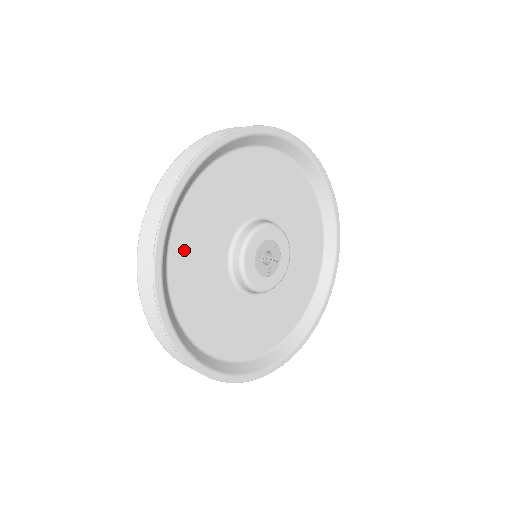
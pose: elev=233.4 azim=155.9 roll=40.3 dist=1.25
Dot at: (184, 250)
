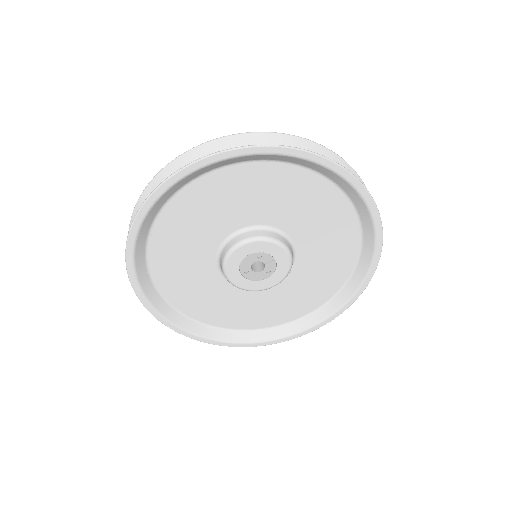
Dot at: (187, 301)
